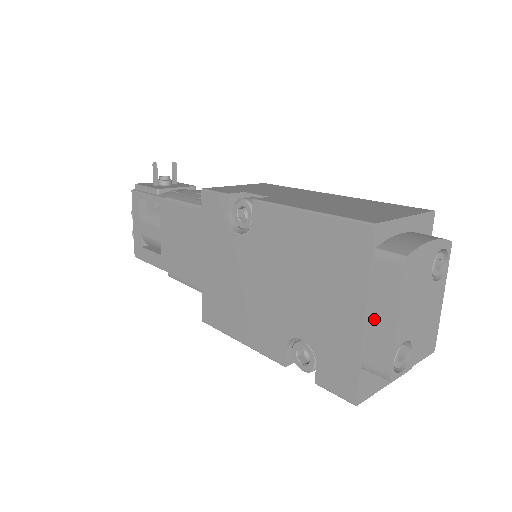
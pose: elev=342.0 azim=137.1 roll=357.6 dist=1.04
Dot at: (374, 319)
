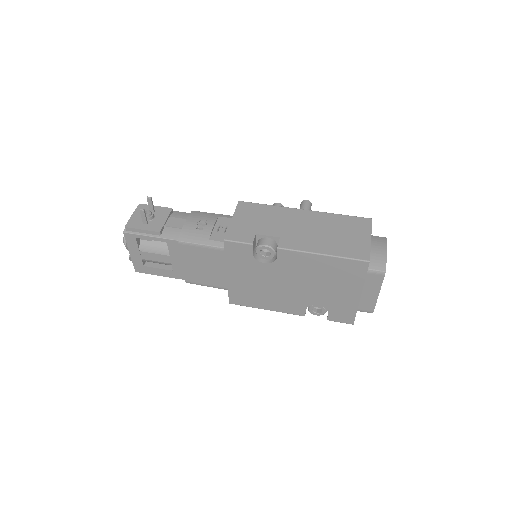
Dot at: (366, 294)
